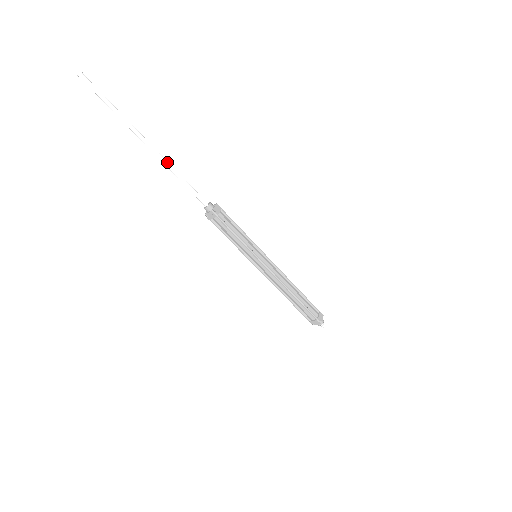
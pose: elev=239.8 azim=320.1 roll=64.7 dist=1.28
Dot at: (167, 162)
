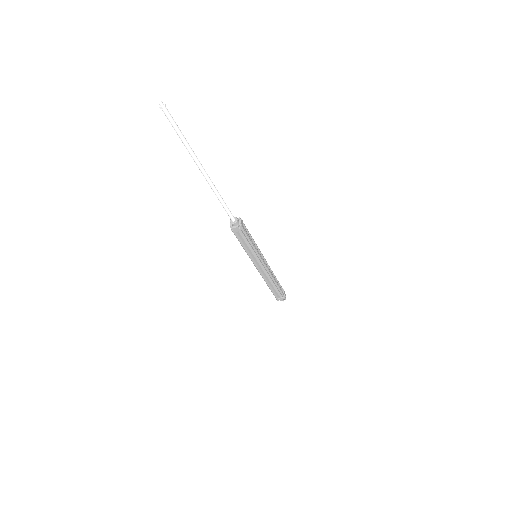
Dot at: occluded
